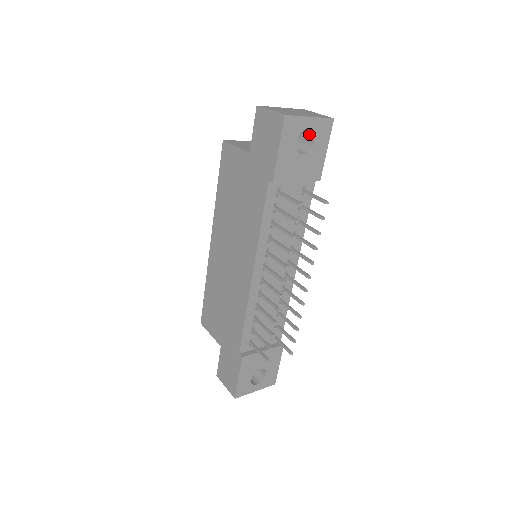
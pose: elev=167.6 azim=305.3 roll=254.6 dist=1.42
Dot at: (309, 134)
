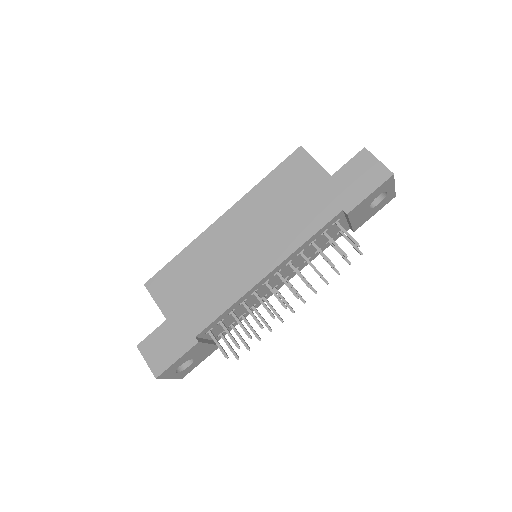
Dot at: occluded
